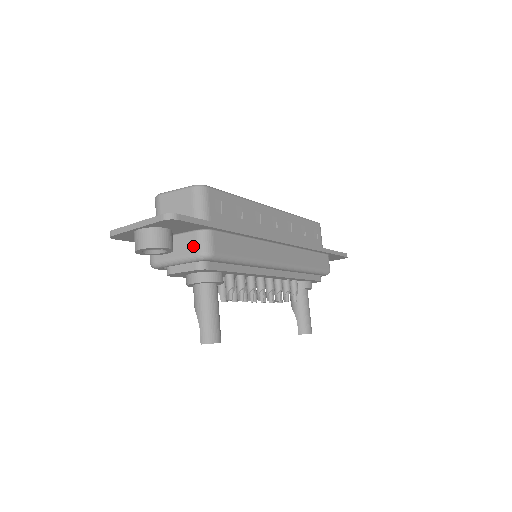
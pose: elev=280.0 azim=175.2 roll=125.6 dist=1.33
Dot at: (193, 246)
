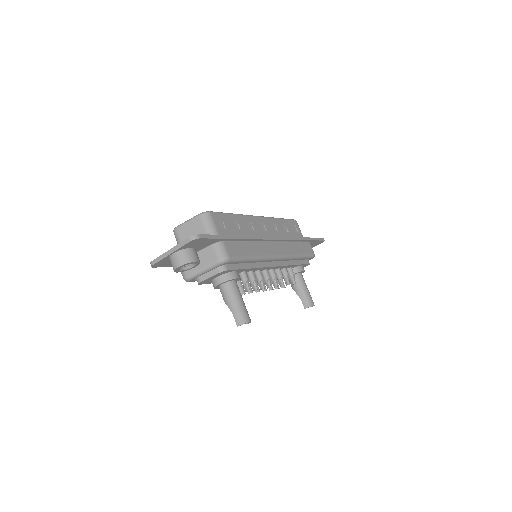
Dot at: (213, 256)
